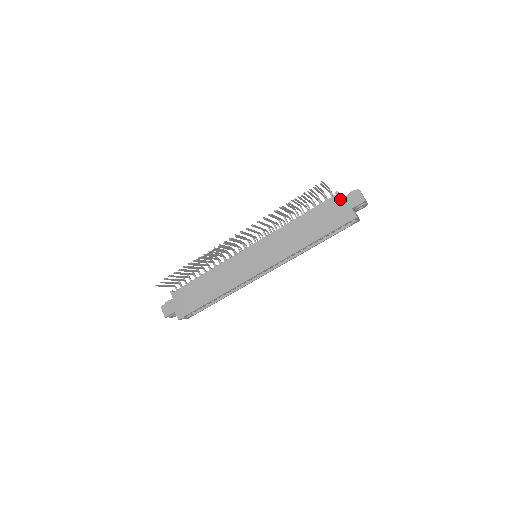
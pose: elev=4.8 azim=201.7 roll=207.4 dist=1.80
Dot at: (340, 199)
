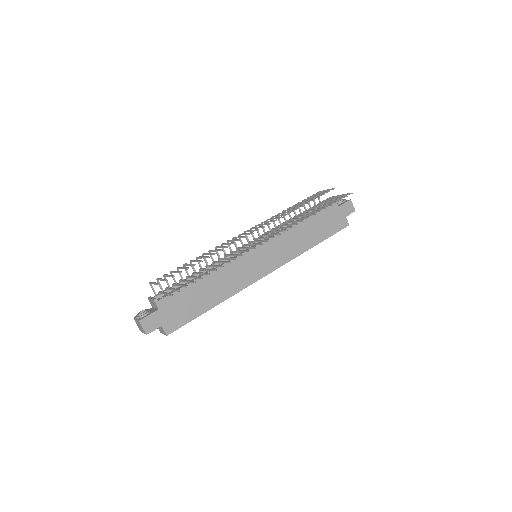
Dot at: (337, 206)
